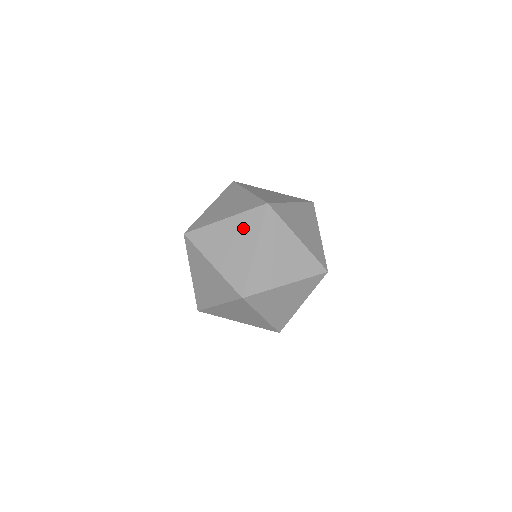
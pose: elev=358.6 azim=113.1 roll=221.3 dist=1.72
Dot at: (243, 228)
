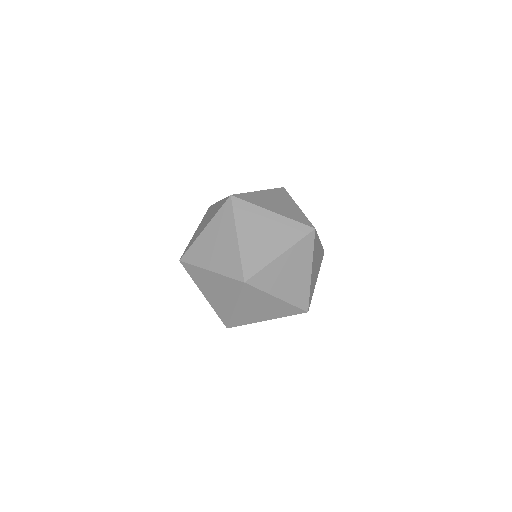
Dot at: (225, 287)
